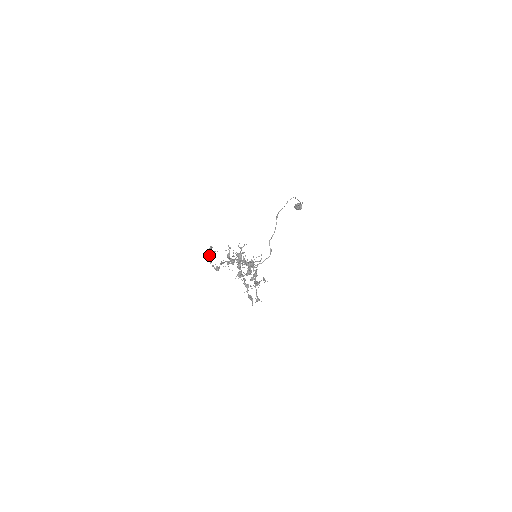
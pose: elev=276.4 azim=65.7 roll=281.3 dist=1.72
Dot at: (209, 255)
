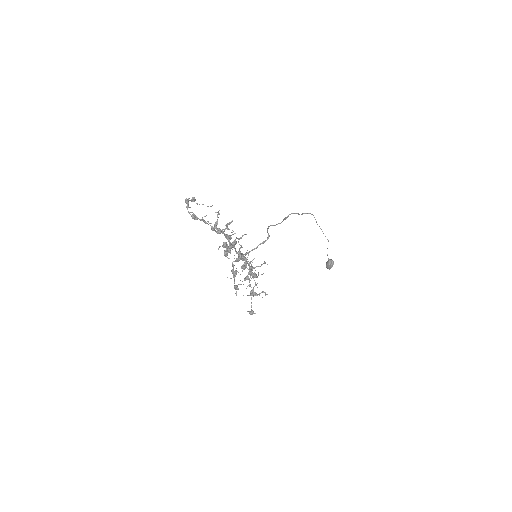
Dot at: (188, 199)
